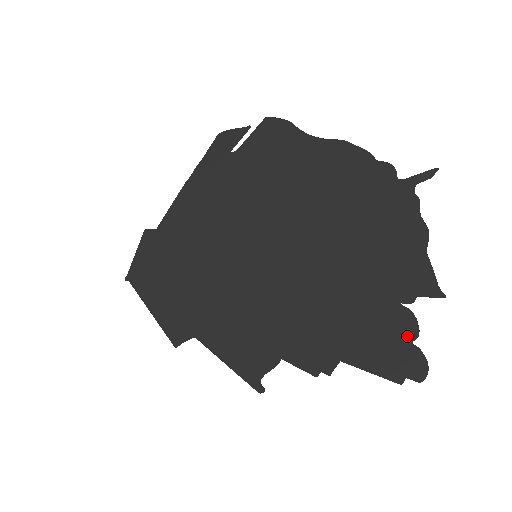
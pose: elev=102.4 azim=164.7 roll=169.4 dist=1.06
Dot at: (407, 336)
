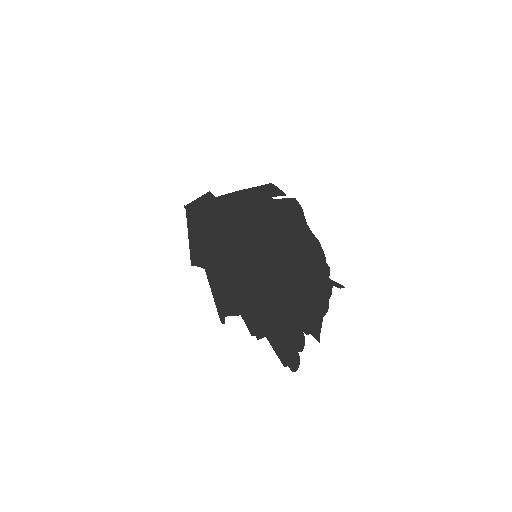
Dot at: (298, 347)
